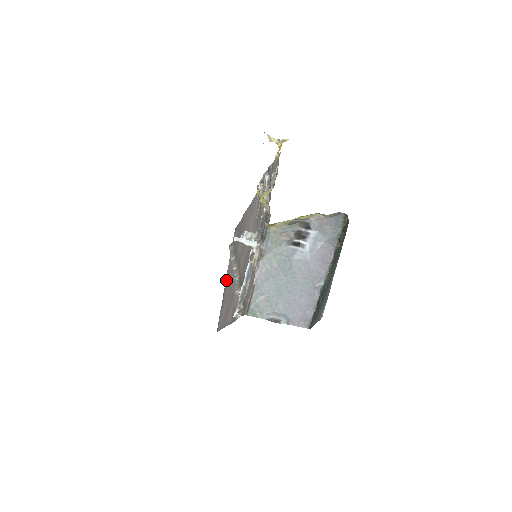
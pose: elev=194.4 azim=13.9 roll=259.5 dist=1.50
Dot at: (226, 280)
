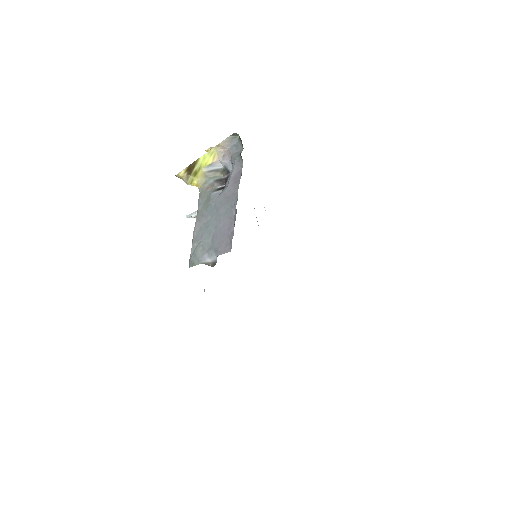
Dot at: occluded
